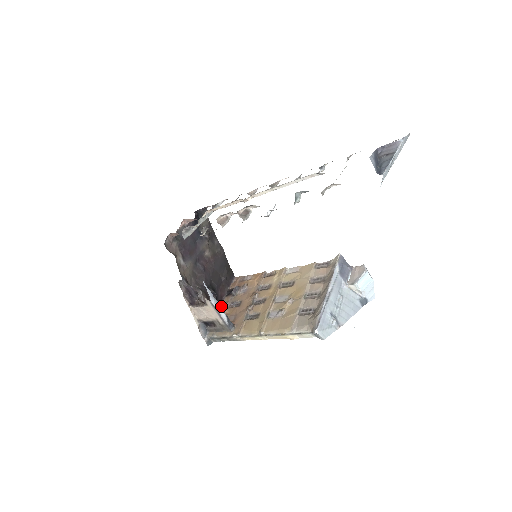
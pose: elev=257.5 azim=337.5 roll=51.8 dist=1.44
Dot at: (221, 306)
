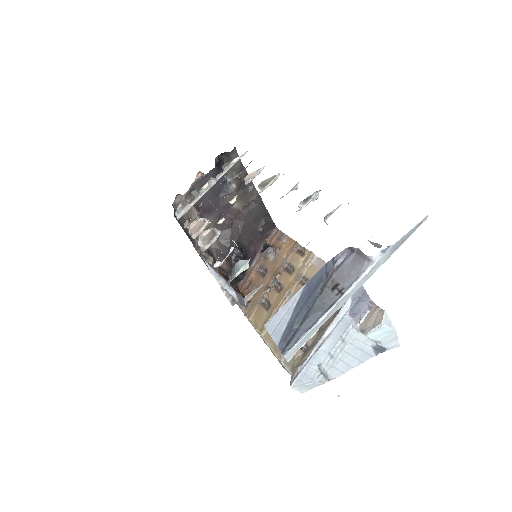
Dot at: (253, 263)
